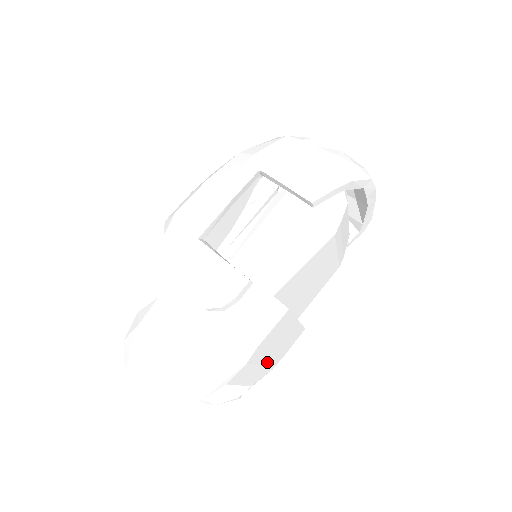
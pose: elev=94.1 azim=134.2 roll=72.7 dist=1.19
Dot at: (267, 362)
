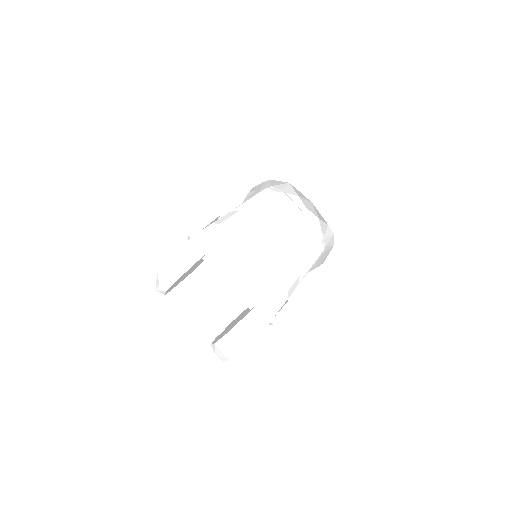
Dot at: (253, 270)
